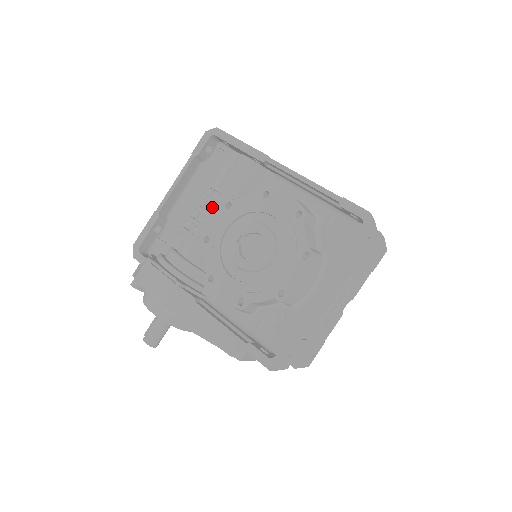
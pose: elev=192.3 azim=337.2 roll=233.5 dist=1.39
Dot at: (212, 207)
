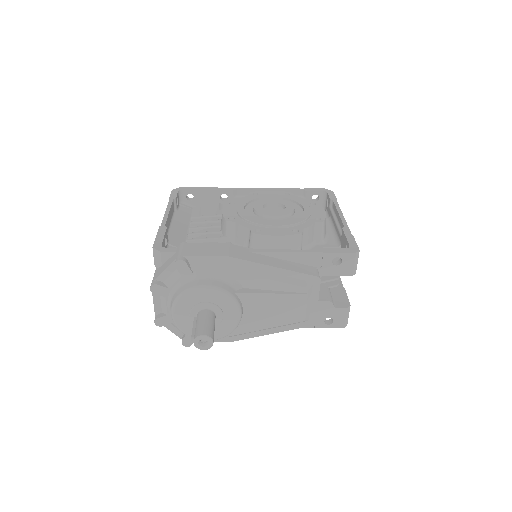
Dot at: (207, 224)
